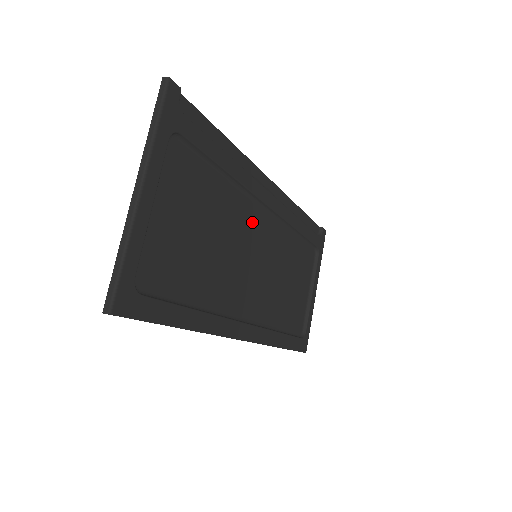
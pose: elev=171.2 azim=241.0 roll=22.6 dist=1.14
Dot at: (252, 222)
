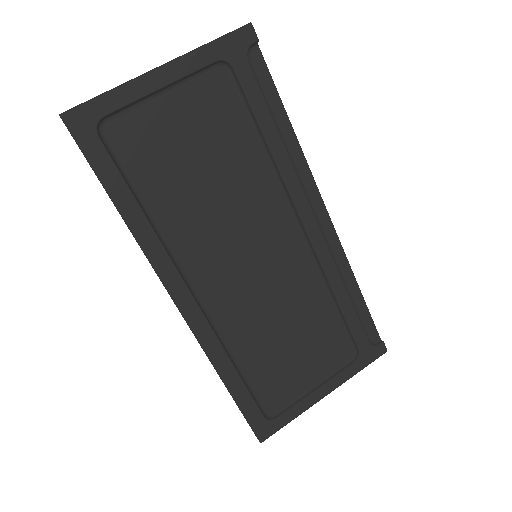
Dot at: (274, 223)
